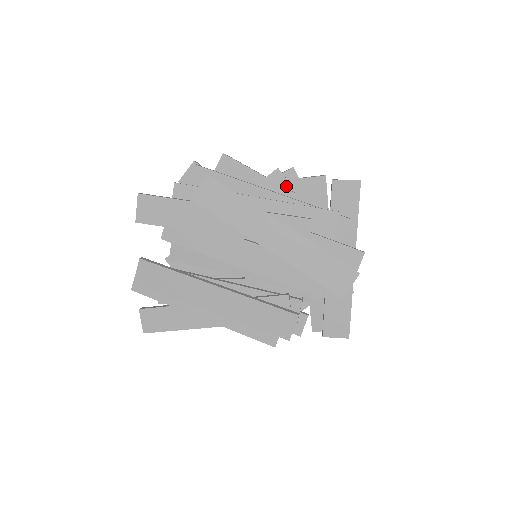
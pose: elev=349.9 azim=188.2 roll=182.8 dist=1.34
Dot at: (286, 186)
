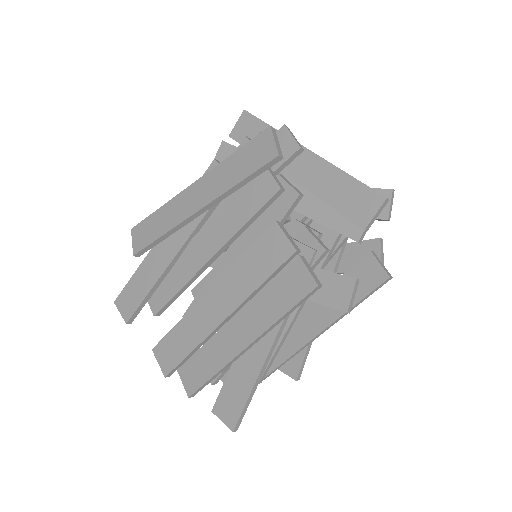
Dot at: occluded
